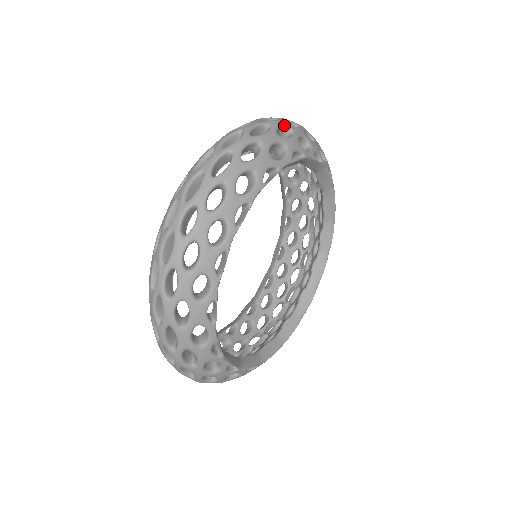
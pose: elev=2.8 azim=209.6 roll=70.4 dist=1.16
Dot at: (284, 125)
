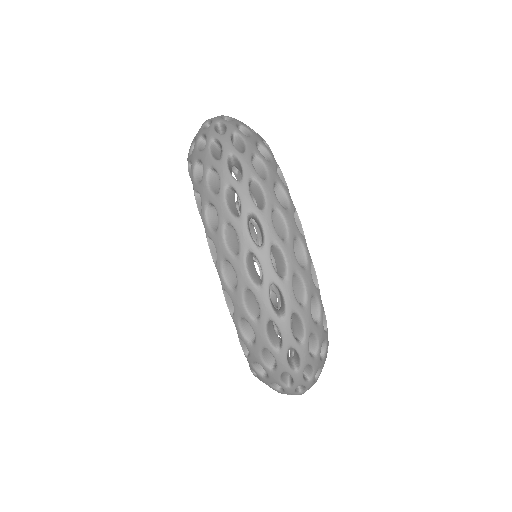
Dot at: occluded
